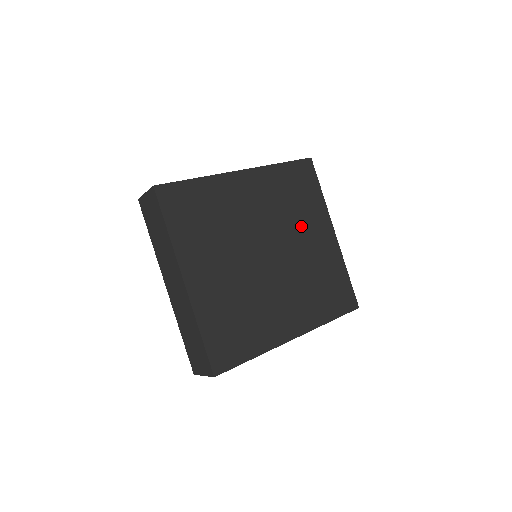
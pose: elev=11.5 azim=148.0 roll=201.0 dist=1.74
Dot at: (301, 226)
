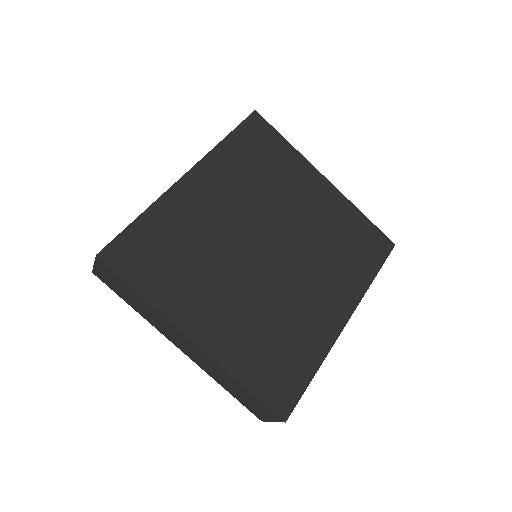
Dot at: (286, 195)
